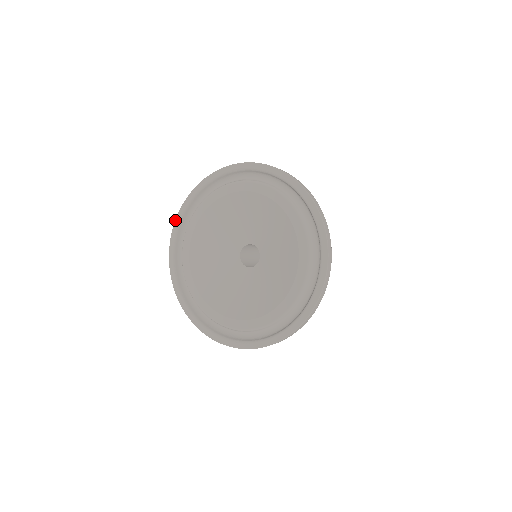
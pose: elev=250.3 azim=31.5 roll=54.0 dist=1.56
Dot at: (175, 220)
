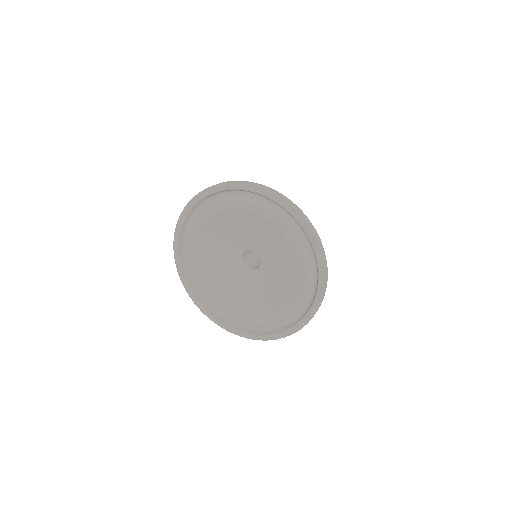
Dot at: (199, 193)
